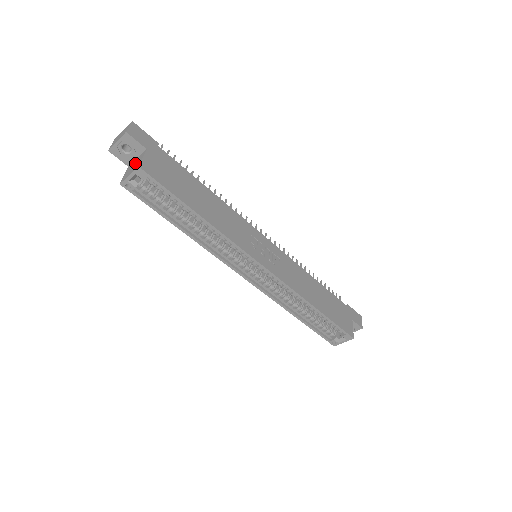
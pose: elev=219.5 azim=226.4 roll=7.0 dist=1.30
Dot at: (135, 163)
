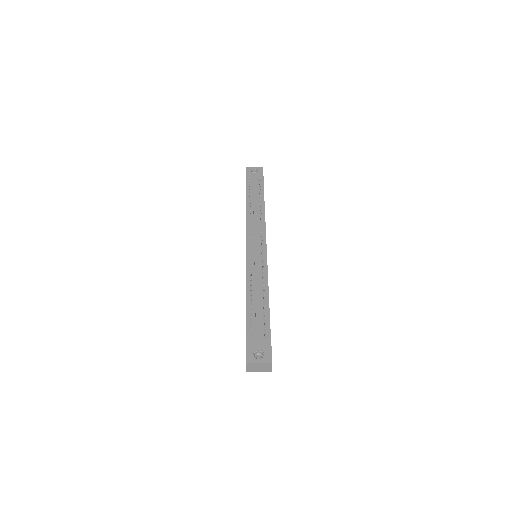
Dot at: occluded
